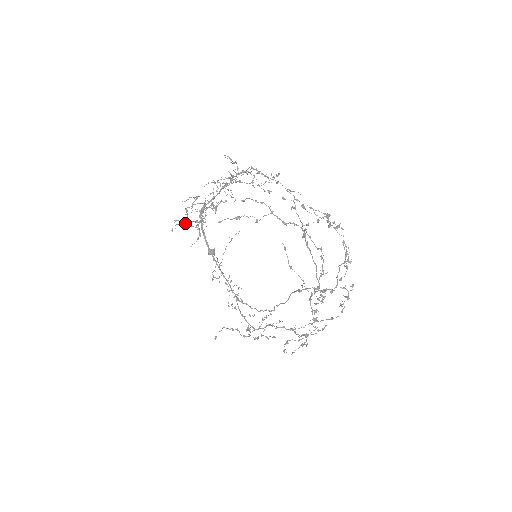
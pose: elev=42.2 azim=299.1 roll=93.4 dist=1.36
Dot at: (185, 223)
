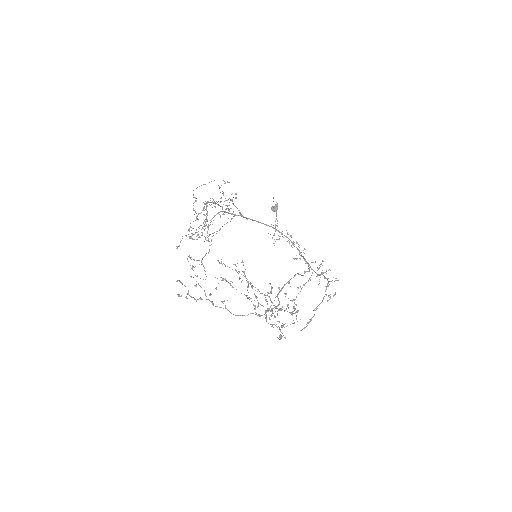
Dot at: occluded
